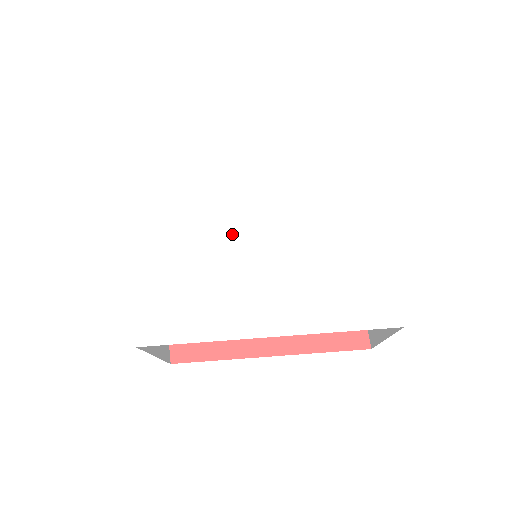
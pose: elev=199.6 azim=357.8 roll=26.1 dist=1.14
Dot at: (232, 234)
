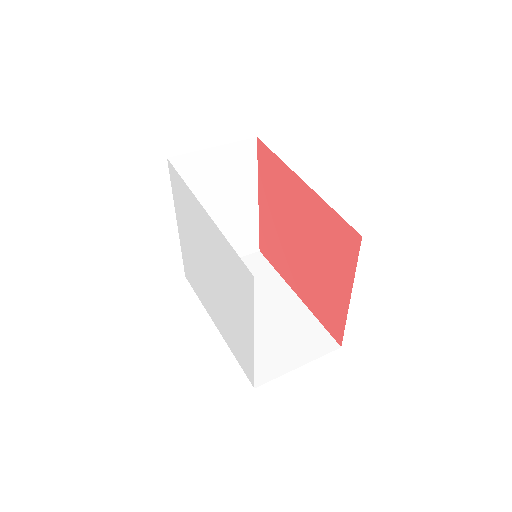
Dot at: (204, 263)
